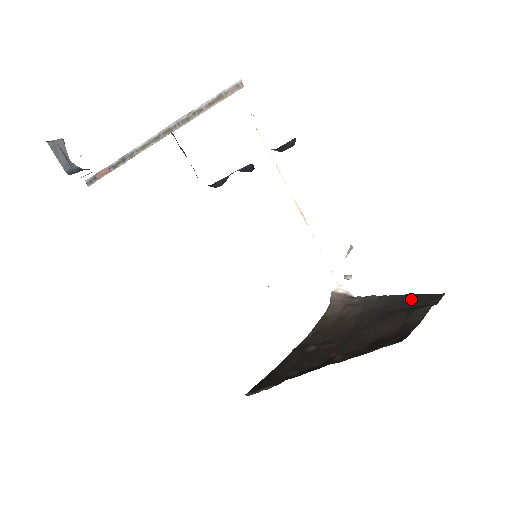
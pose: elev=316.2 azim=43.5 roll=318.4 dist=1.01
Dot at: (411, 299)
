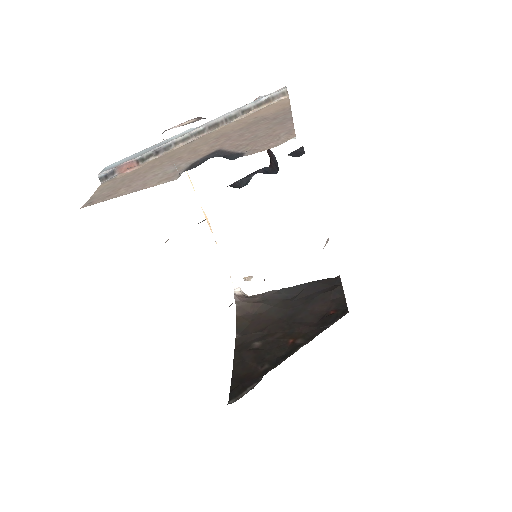
Dot at: (314, 285)
